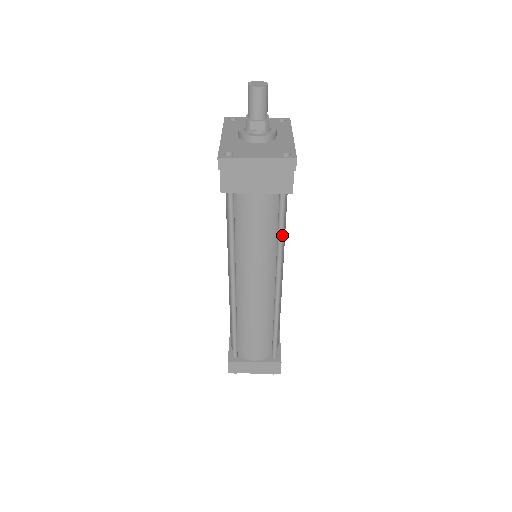
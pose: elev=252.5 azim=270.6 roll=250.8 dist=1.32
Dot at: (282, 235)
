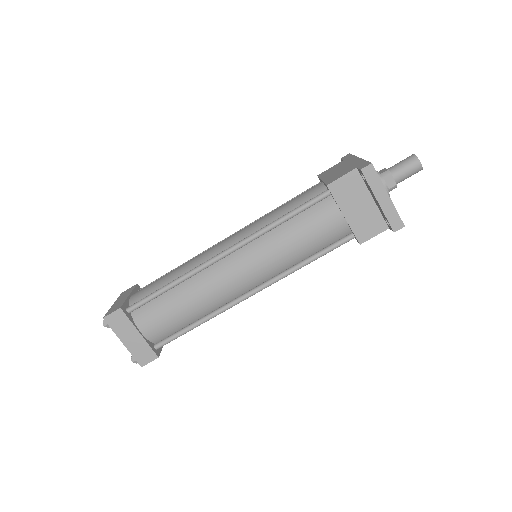
Dot at: (310, 262)
